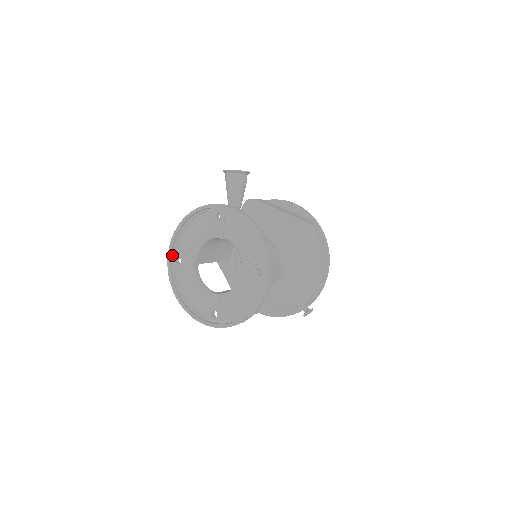
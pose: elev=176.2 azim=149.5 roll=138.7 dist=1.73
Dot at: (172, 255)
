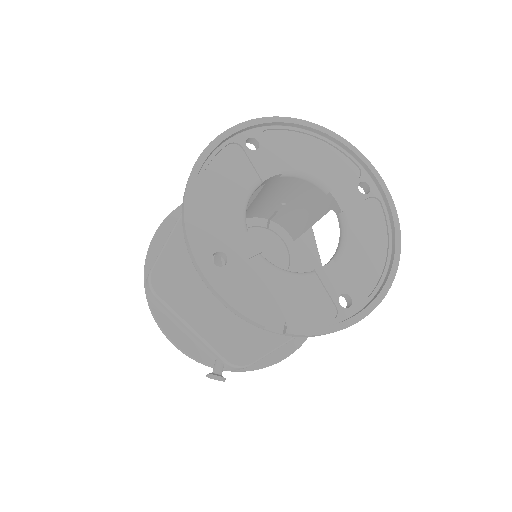
Dot at: (253, 127)
